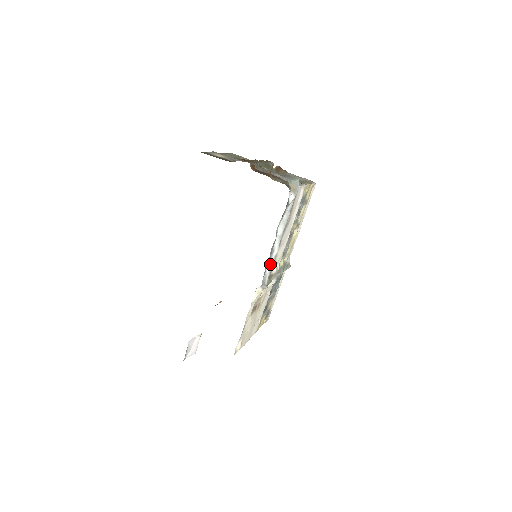
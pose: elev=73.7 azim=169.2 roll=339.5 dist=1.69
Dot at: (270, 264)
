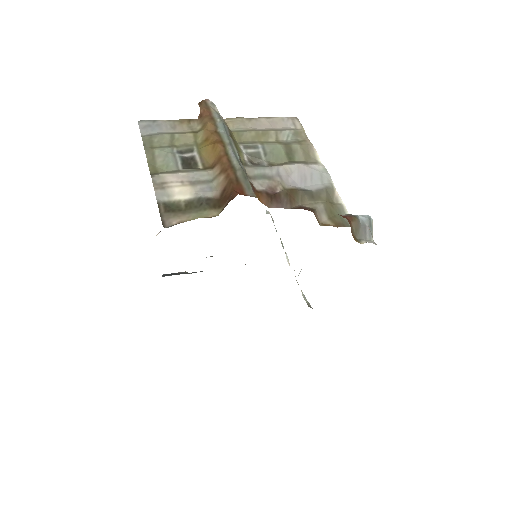
Dot at: occluded
